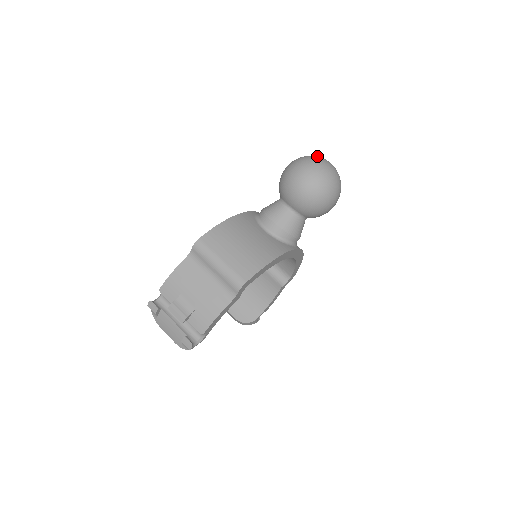
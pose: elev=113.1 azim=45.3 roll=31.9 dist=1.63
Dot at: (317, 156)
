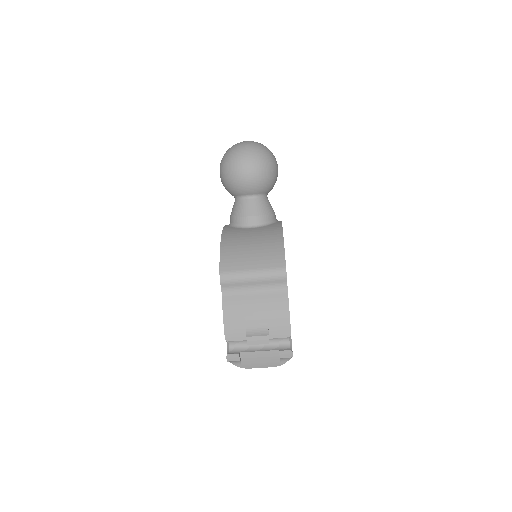
Dot at: (235, 144)
